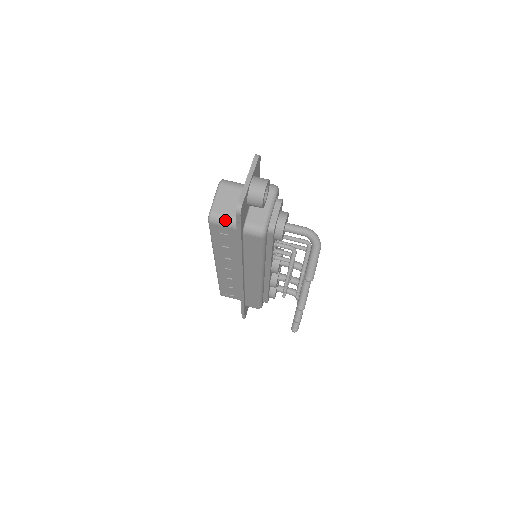
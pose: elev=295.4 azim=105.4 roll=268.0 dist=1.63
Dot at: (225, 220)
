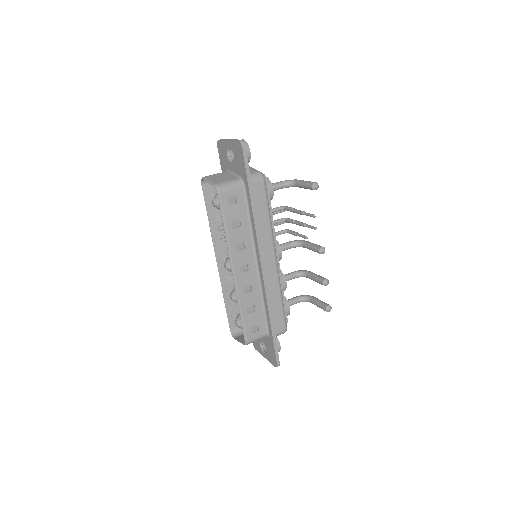
Dot at: (230, 183)
